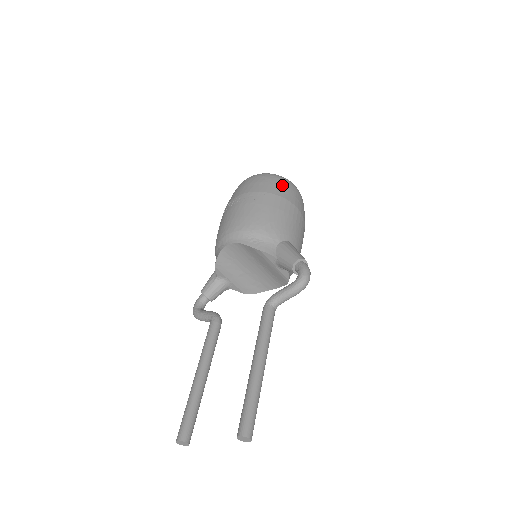
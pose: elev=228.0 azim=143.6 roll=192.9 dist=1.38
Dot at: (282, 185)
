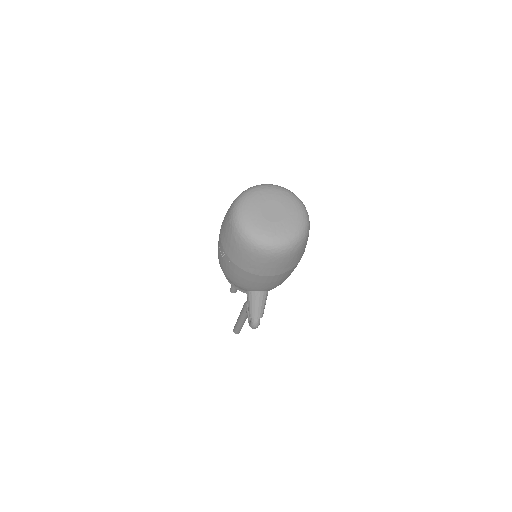
Dot at: (249, 260)
